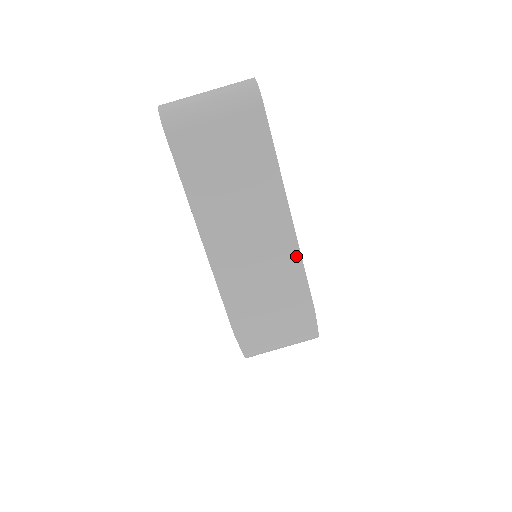
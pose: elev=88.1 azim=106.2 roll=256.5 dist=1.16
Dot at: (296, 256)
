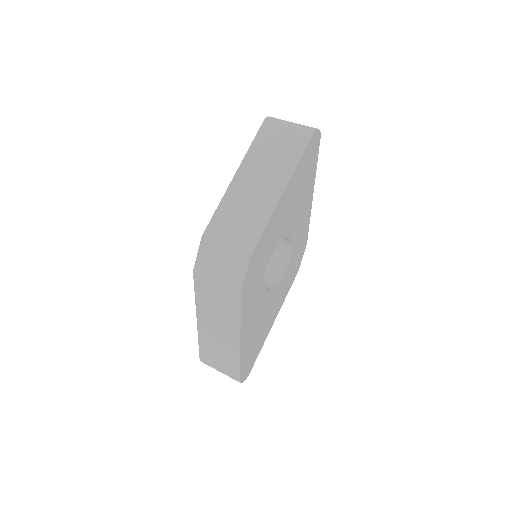
Dot at: (269, 215)
